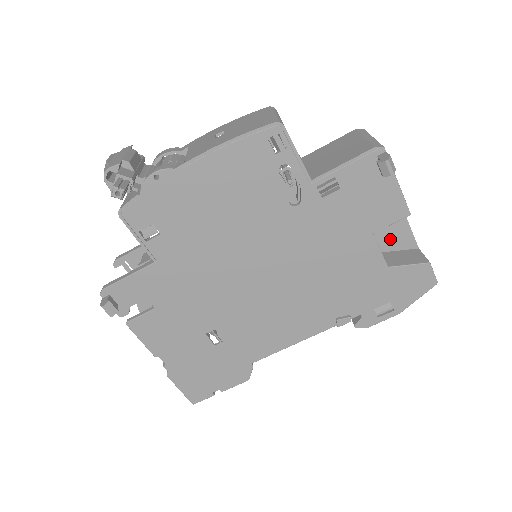
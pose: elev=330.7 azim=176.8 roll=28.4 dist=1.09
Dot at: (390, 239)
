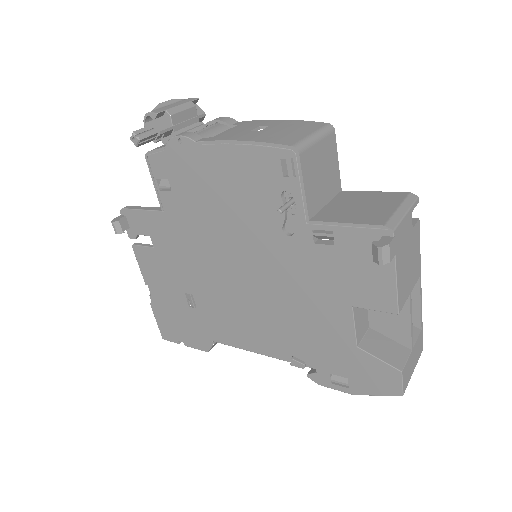
Dot at: (385, 322)
